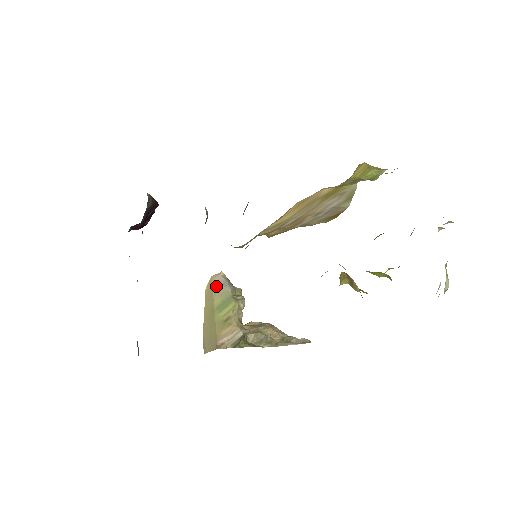
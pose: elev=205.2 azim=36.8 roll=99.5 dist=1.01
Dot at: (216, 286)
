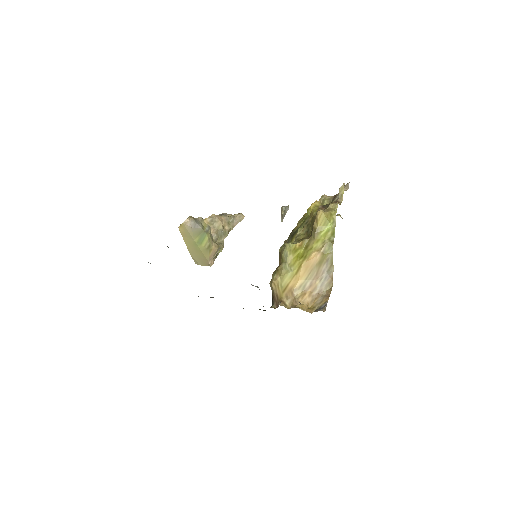
Dot at: (190, 229)
